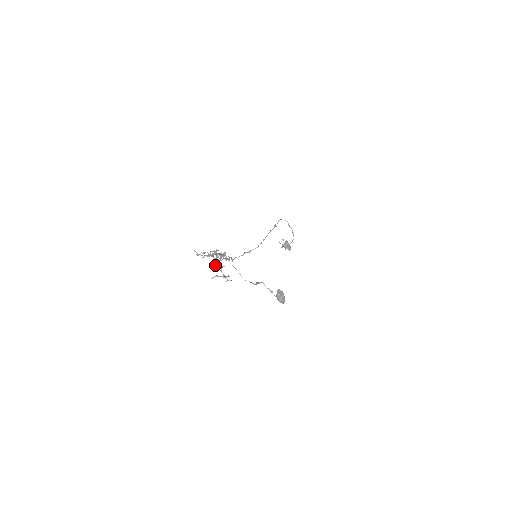
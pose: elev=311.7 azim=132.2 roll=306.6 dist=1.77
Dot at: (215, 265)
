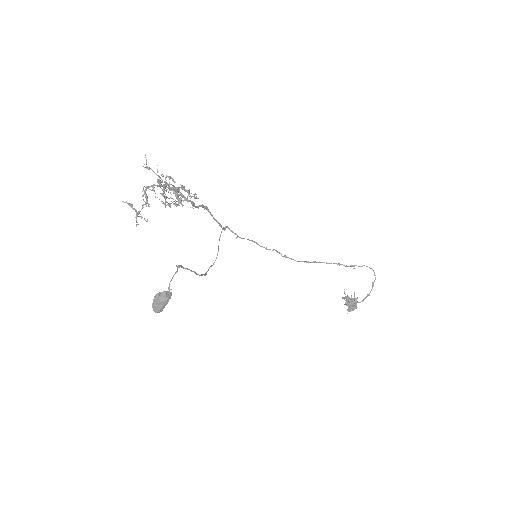
Dot at: (146, 194)
